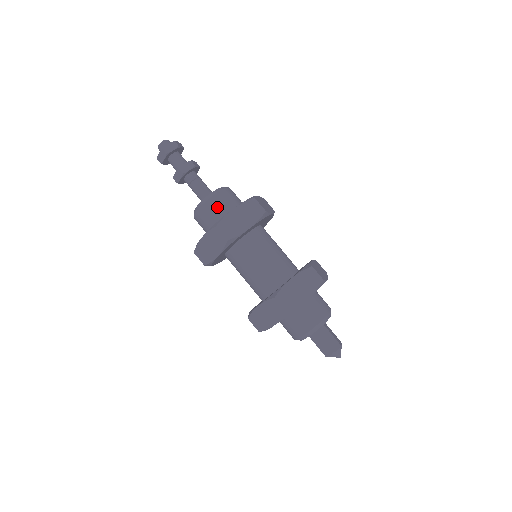
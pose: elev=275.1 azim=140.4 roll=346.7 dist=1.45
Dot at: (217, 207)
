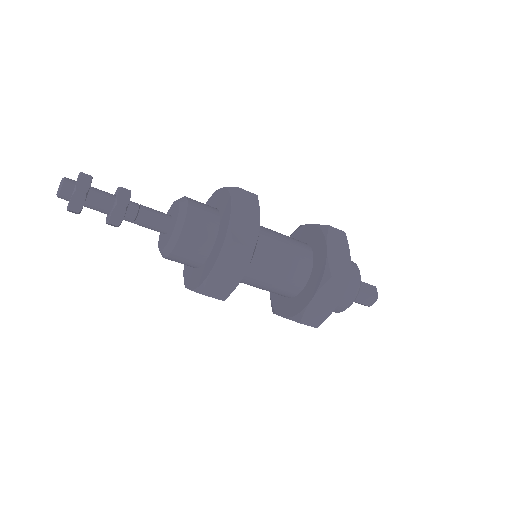
Dot at: occluded
